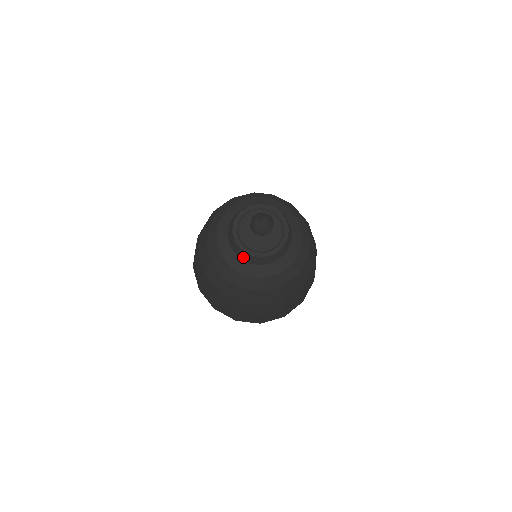
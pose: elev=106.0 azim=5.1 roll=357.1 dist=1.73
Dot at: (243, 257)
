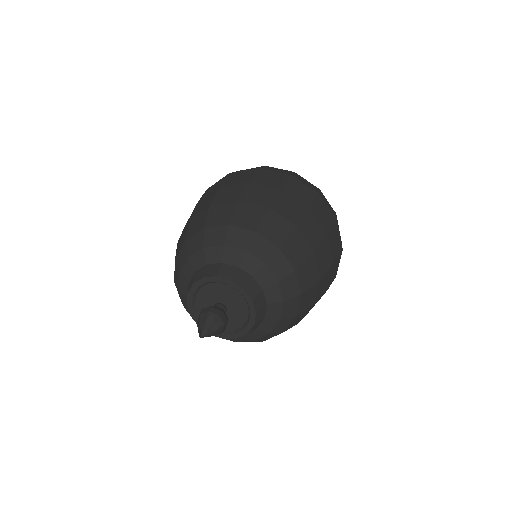
Dot at: occluded
